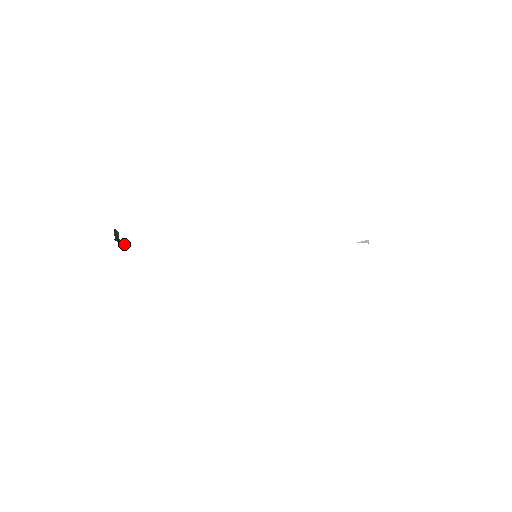
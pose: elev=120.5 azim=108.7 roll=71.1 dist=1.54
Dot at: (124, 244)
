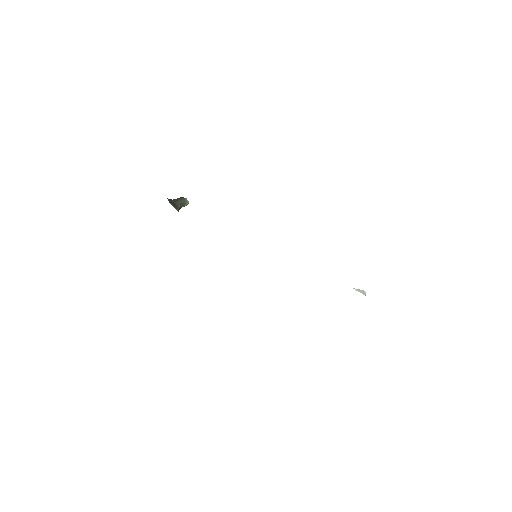
Dot at: (178, 207)
